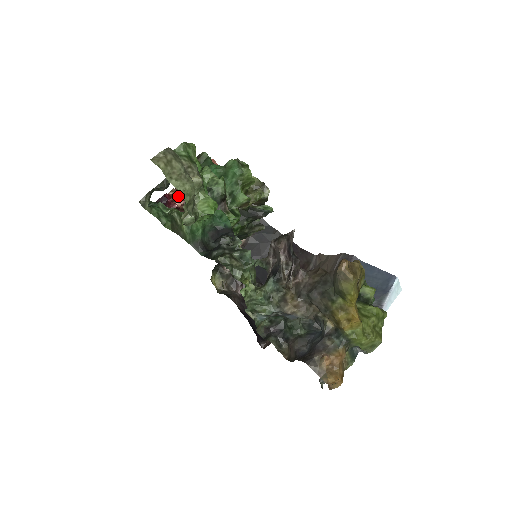
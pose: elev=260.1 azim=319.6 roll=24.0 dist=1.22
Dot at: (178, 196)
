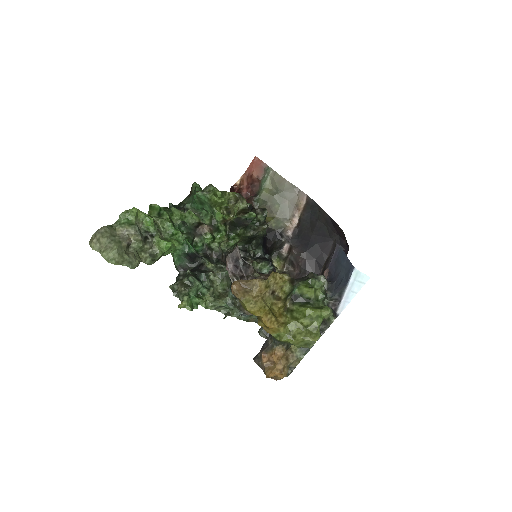
Dot at: occluded
